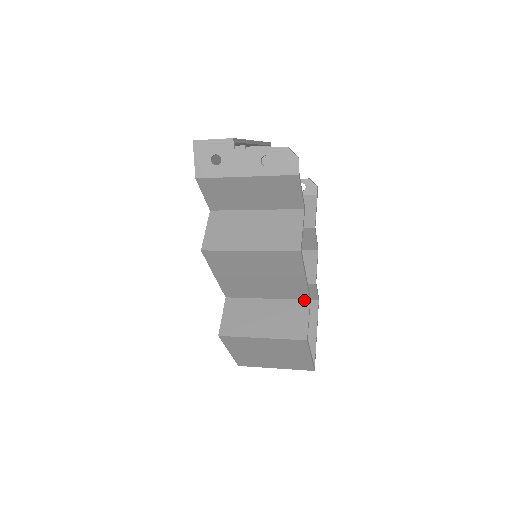
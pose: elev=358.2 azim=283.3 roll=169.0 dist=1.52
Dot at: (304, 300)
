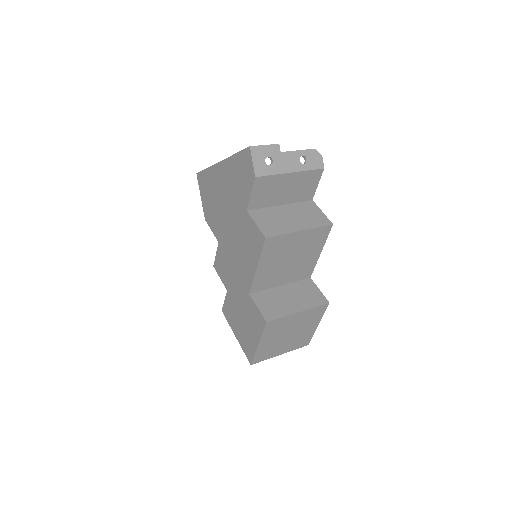
Dot at: (307, 279)
